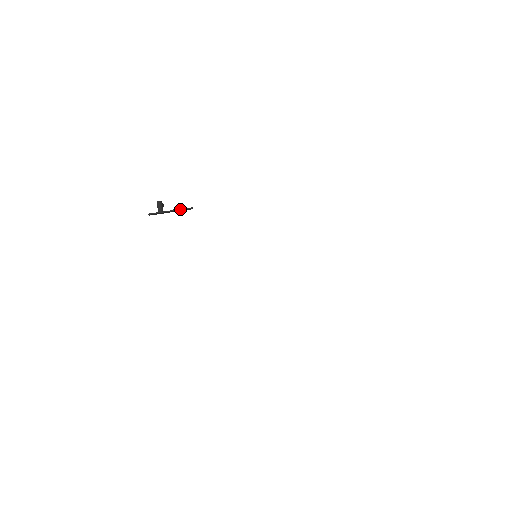
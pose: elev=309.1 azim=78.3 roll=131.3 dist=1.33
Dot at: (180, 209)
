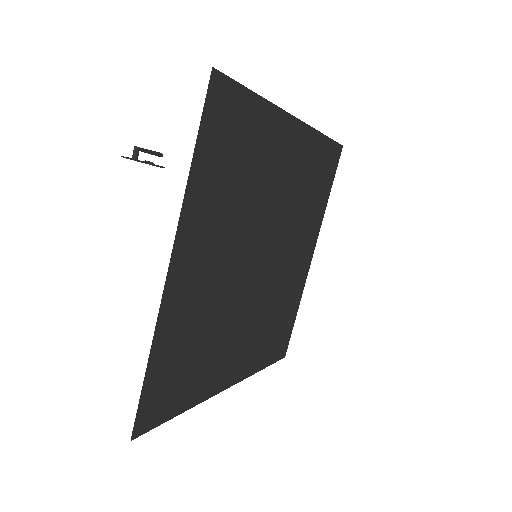
Dot at: (146, 162)
